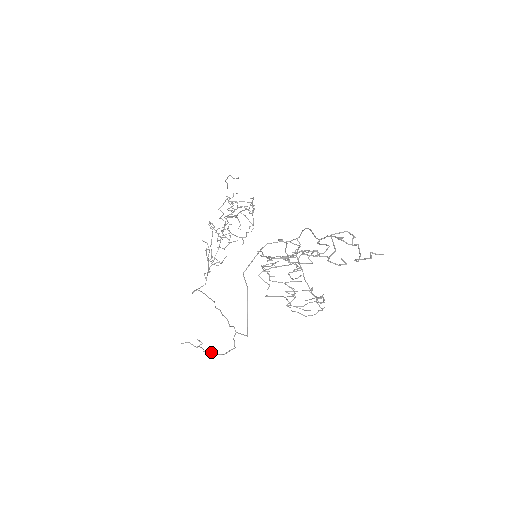
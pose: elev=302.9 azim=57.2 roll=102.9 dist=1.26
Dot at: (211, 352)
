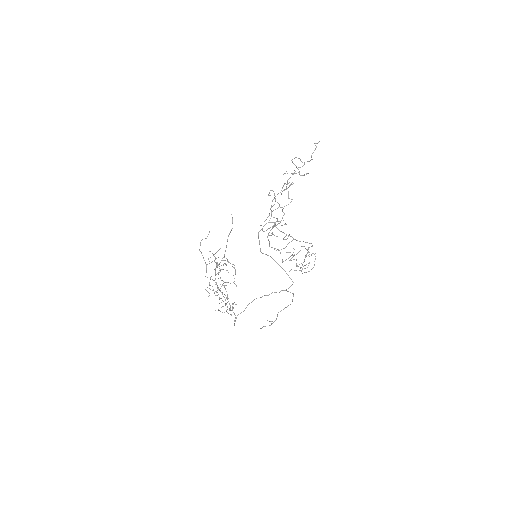
Dot at: occluded
